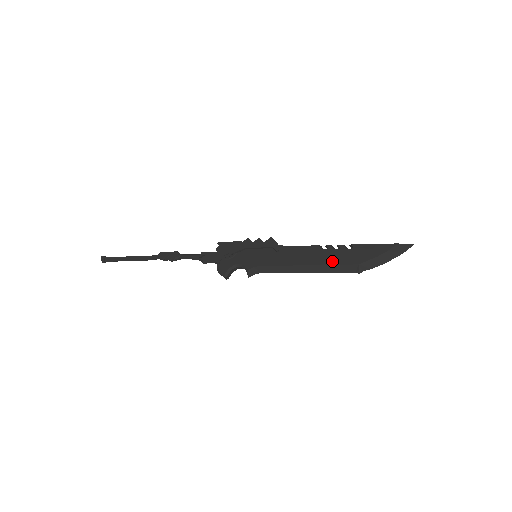
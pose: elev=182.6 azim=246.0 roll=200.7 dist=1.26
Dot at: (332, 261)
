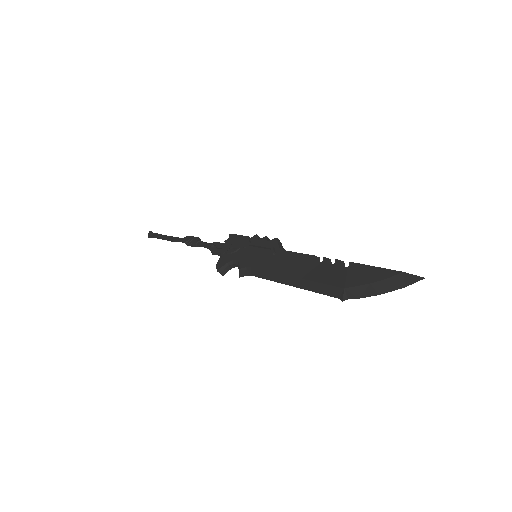
Dot at: (319, 277)
